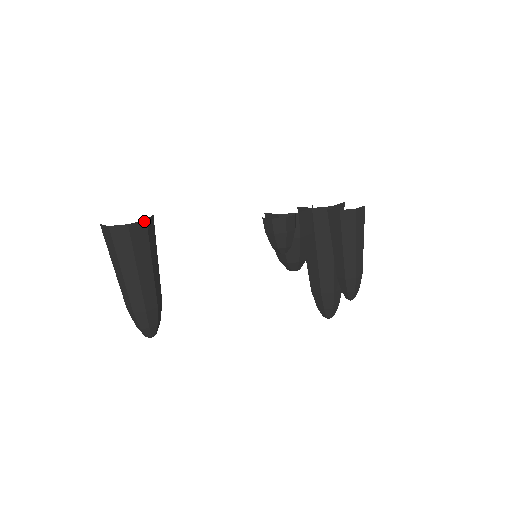
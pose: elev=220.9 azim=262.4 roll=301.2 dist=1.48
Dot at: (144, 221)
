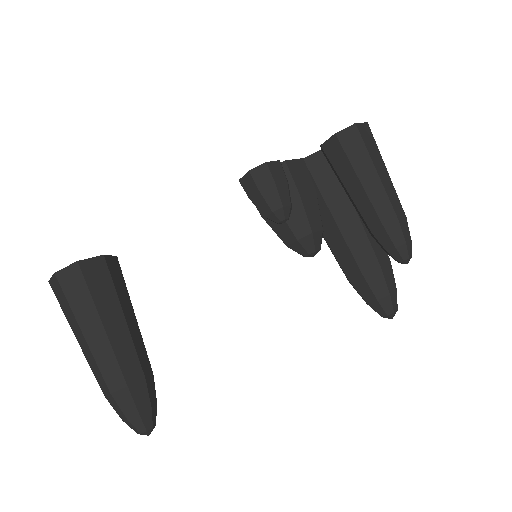
Dot at: (101, 257)
